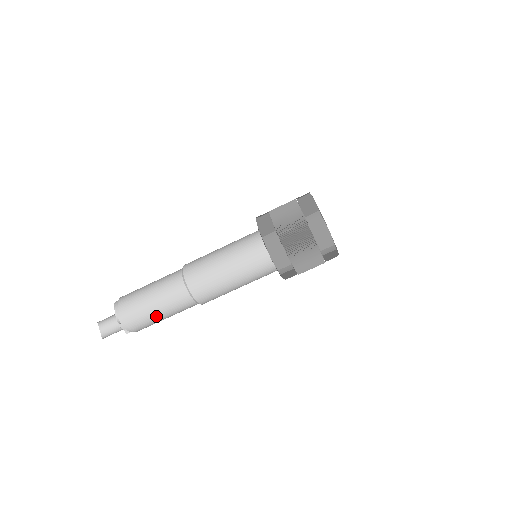
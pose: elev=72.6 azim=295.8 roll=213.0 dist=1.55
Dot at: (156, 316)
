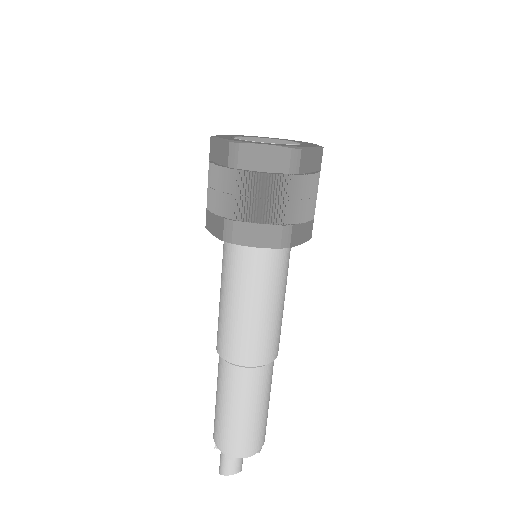
Dot at: (268, 405)
